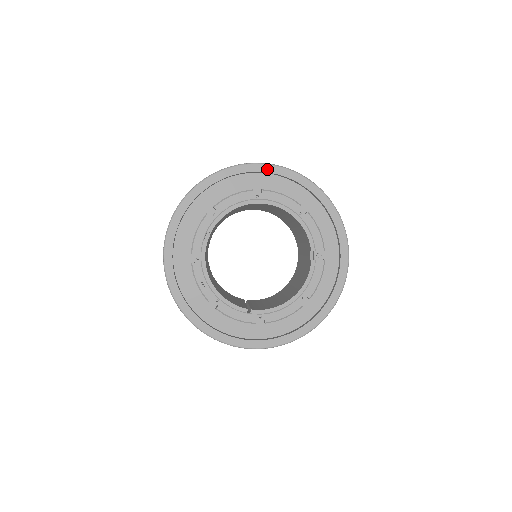
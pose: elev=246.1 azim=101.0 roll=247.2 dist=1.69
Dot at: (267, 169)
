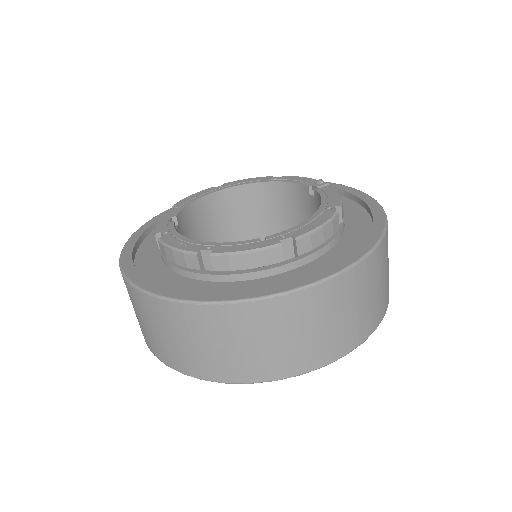
Dot at: occluded
